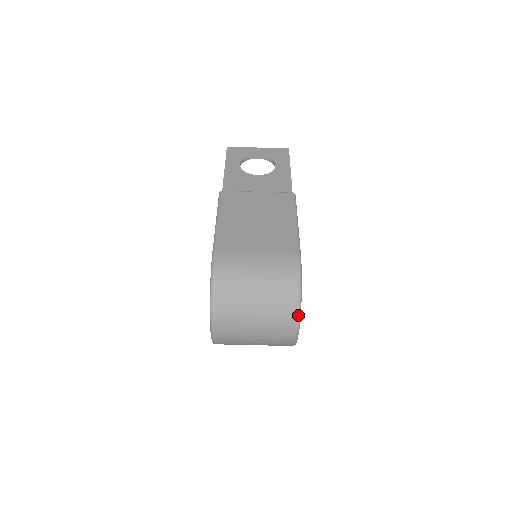
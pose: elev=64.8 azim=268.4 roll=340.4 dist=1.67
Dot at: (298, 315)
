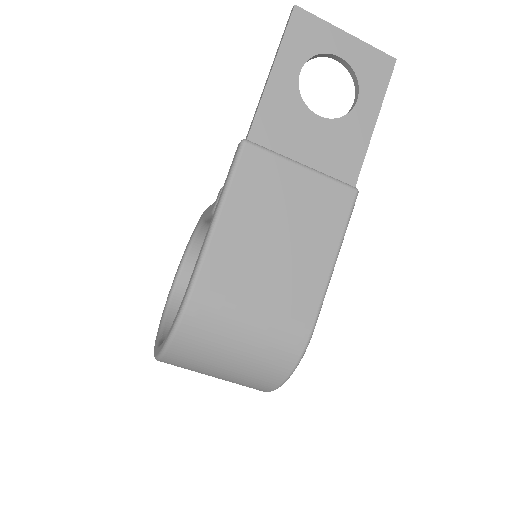
Dot at: occluded
